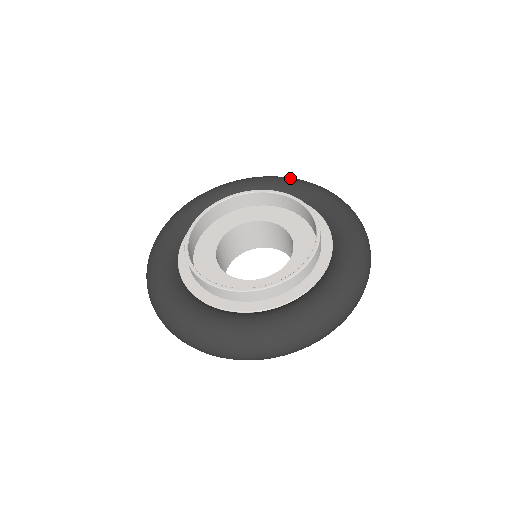
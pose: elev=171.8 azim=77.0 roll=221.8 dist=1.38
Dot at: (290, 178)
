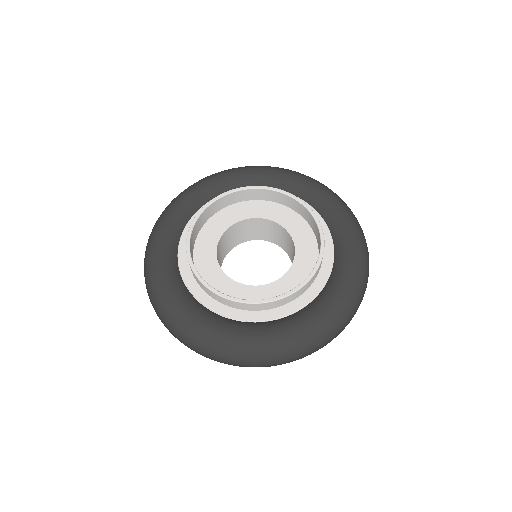
Dot at: (359, 238)
